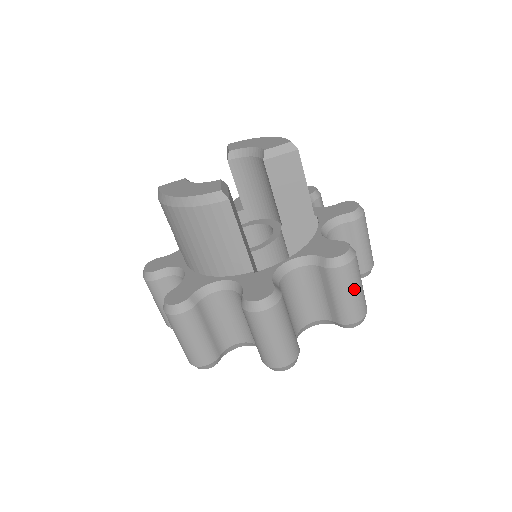
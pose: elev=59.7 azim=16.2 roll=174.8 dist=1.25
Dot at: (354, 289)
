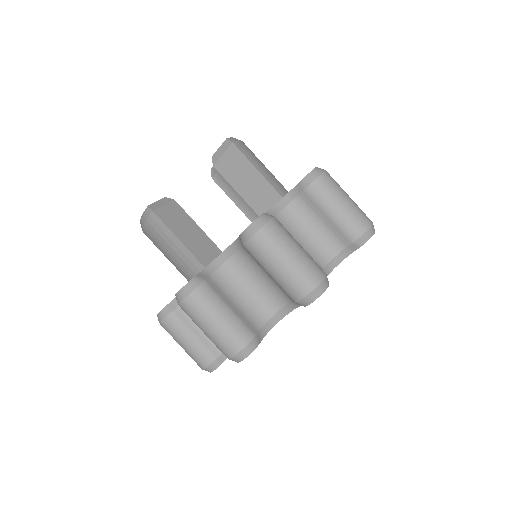
Dot at: (279, 259)
